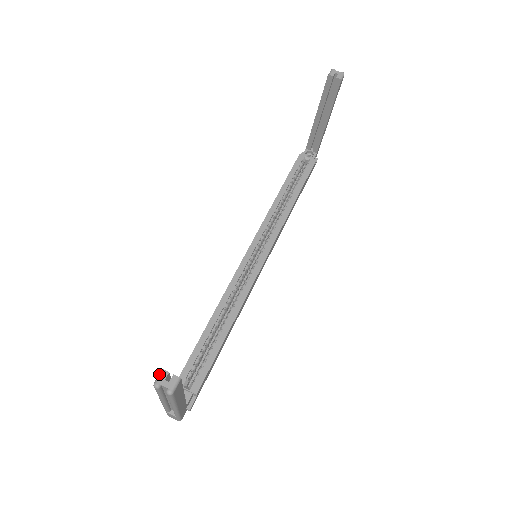
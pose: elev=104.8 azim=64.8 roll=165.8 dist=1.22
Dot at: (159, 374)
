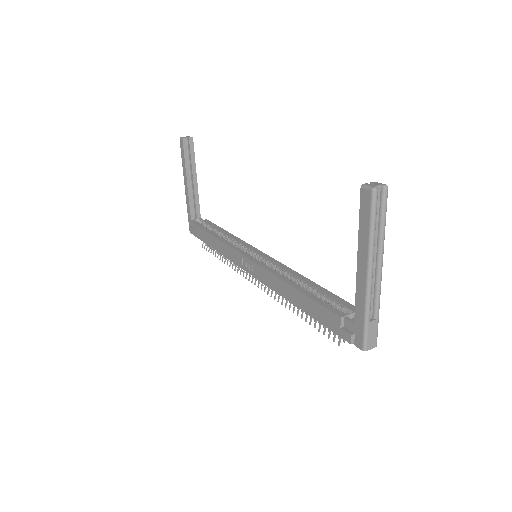
Dot at: (365, 187)
